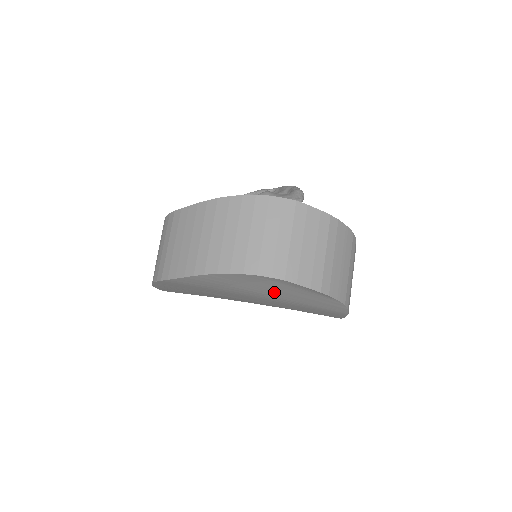
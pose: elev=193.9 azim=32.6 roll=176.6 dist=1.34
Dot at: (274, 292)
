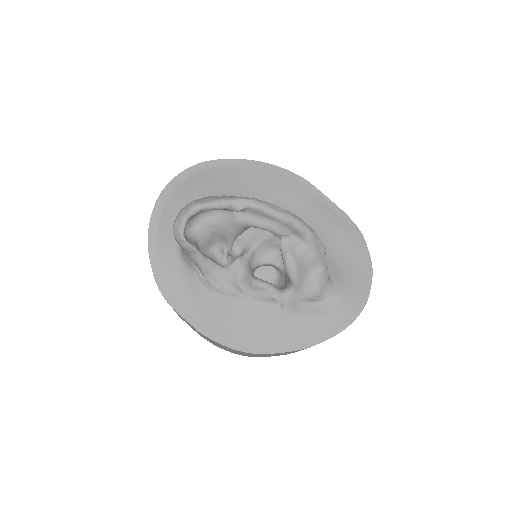
Dot at: occluded
